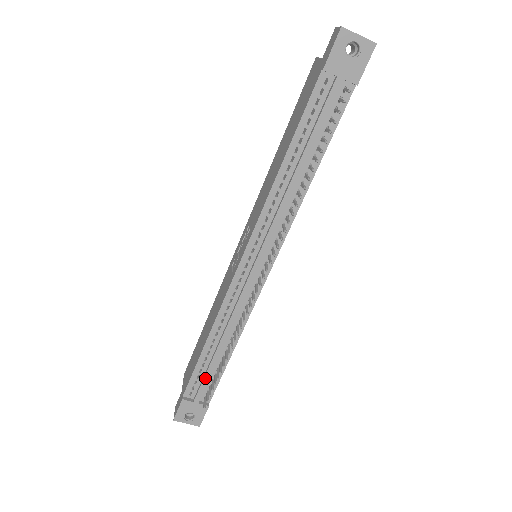
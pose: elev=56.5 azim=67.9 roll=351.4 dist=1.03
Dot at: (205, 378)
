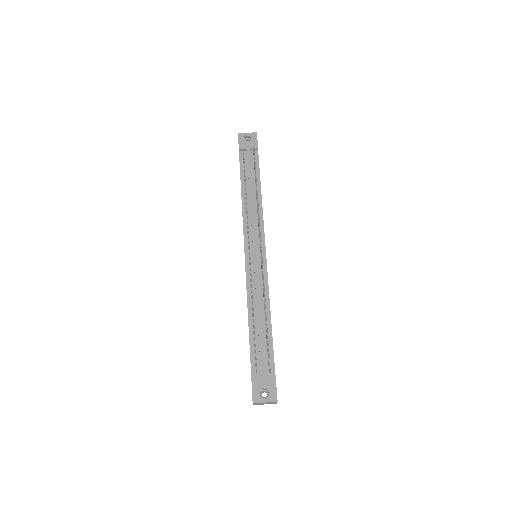
Dot at: (260, 348)
